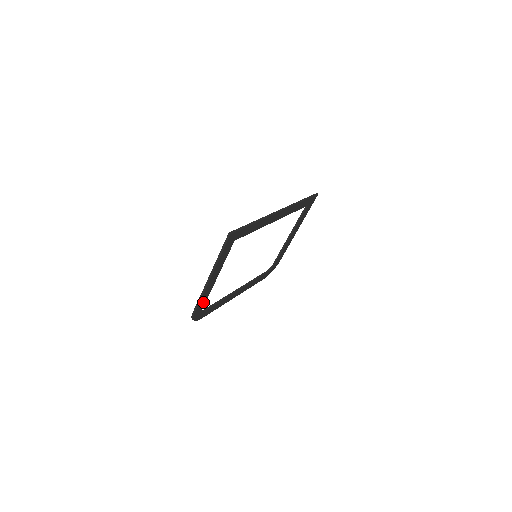
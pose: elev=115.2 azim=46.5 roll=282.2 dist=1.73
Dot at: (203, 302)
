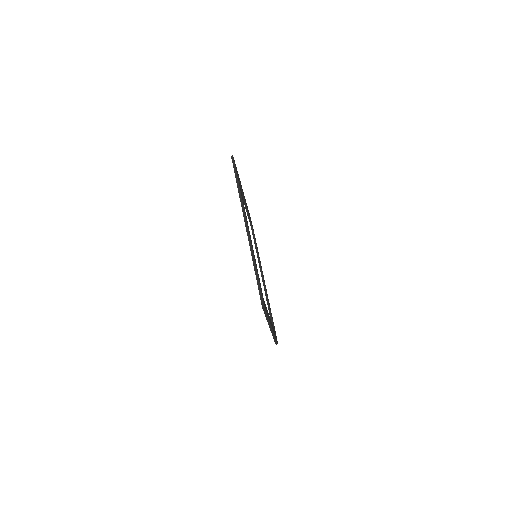
Dot at: (274, 332)
